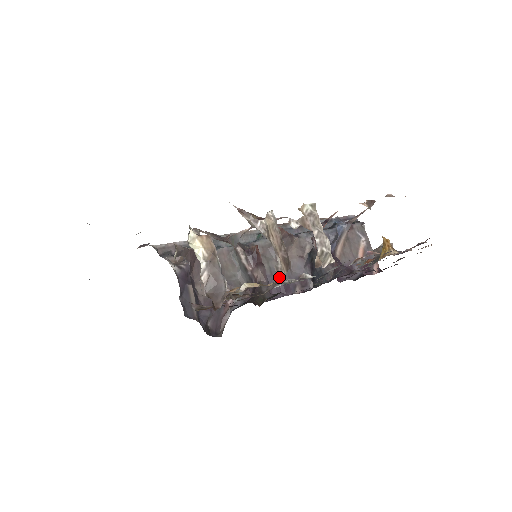
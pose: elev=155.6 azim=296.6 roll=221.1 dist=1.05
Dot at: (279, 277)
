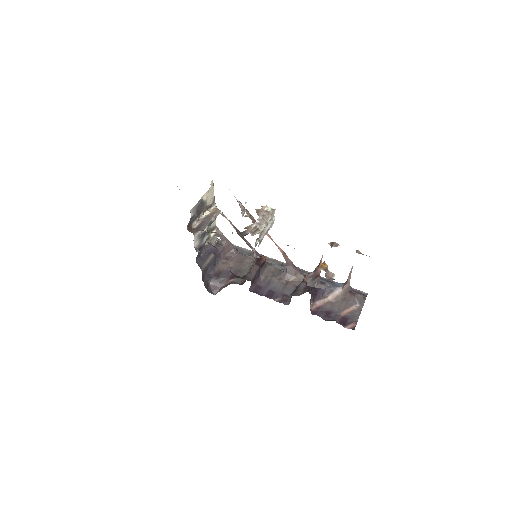
Dot at: occluded
